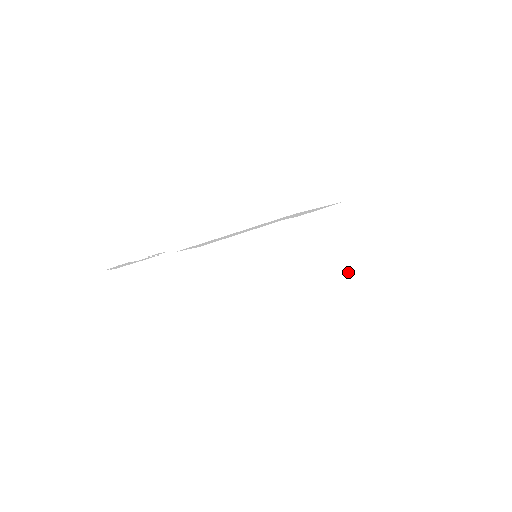
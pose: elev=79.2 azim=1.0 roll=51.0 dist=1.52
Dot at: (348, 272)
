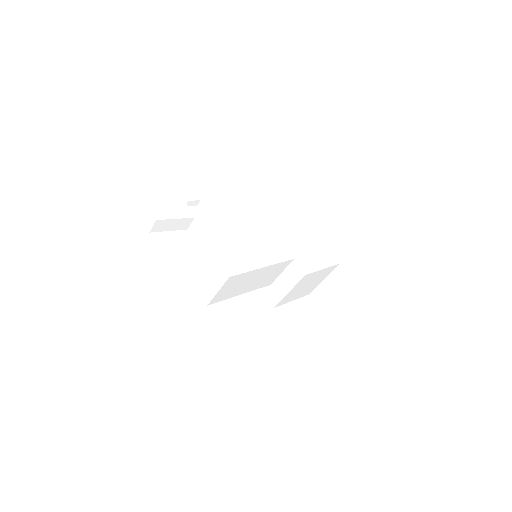
Dot at: (298, 298)
